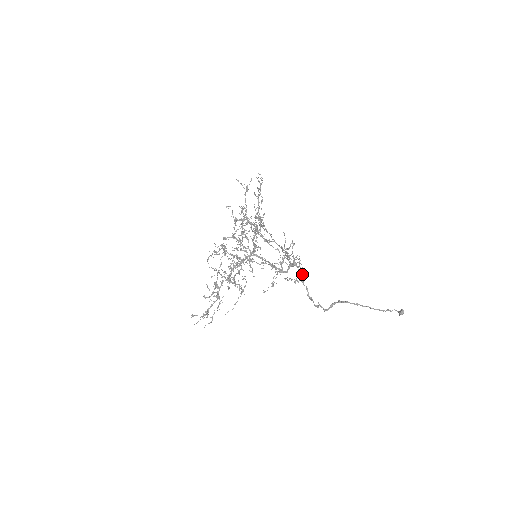
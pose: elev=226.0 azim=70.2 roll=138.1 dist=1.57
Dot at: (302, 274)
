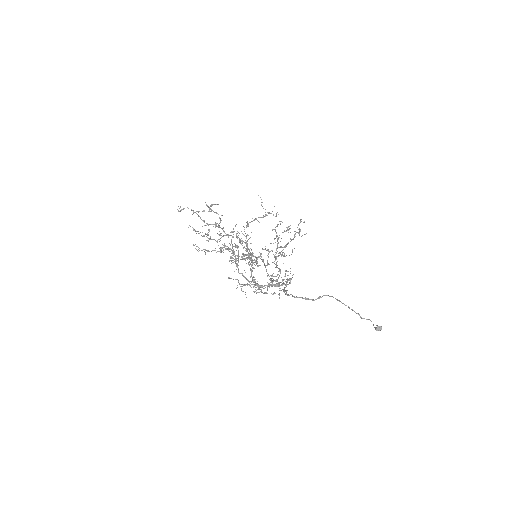
Dot at: (292, 277)
